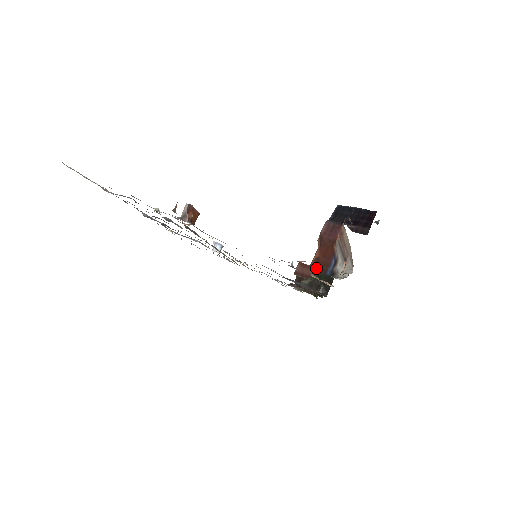
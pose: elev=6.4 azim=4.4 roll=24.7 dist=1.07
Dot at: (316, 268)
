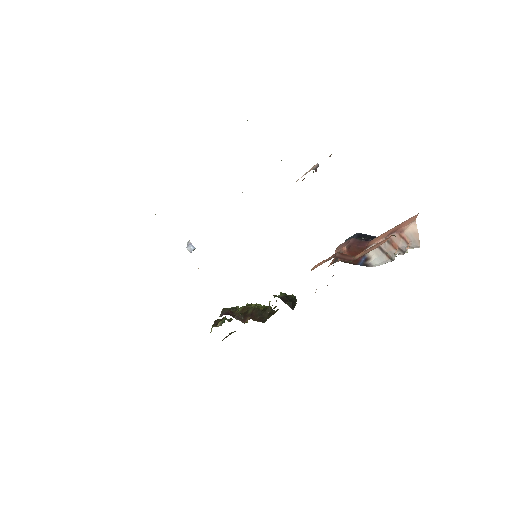
Dot at: (347, 261)
